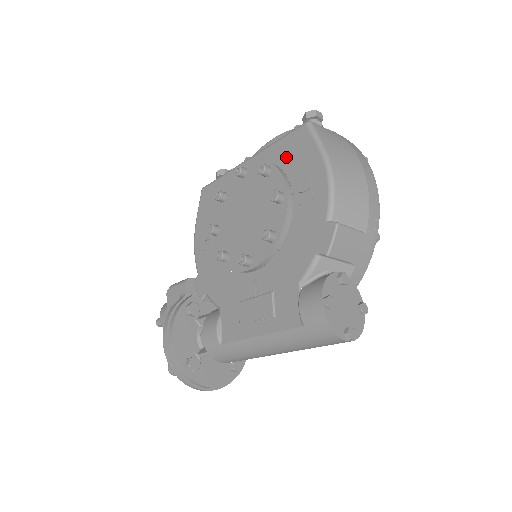
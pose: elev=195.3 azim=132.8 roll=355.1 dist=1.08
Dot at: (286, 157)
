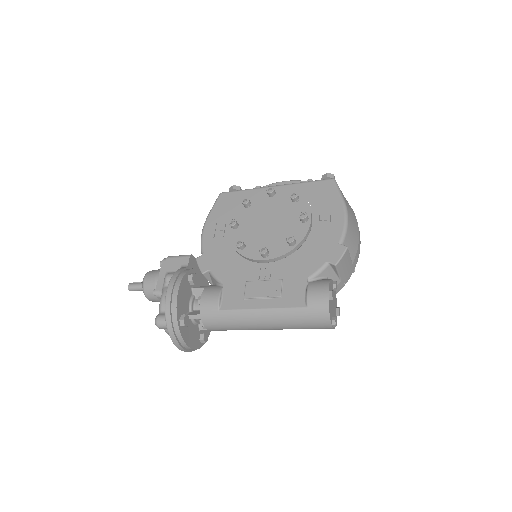
Dot at: (311, 195)
